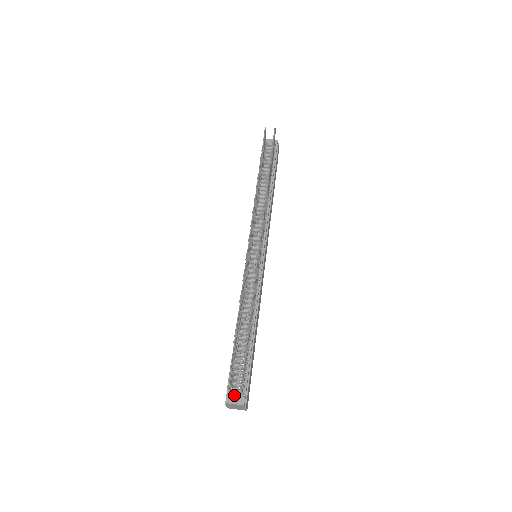
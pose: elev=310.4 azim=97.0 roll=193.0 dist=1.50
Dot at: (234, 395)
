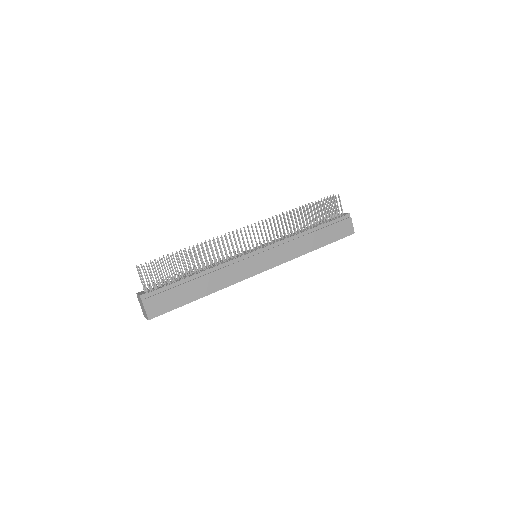
Dot at: (144, 291)
